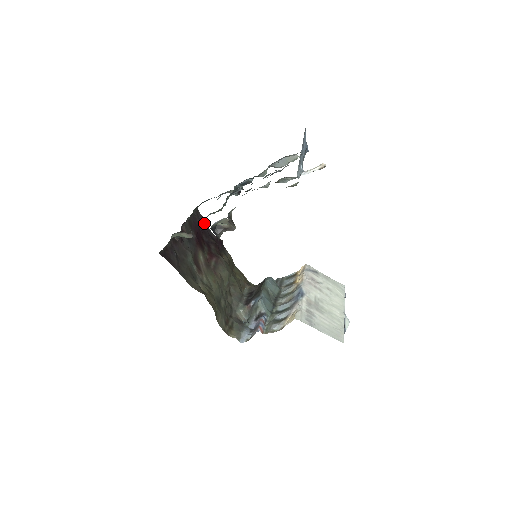
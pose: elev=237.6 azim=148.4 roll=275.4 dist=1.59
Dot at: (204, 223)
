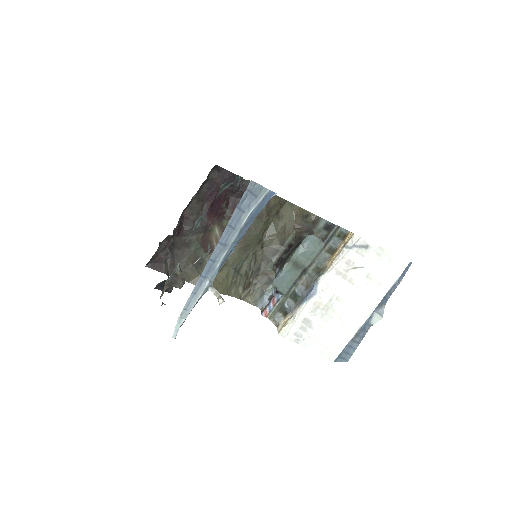
Dot at: (230, 177)
